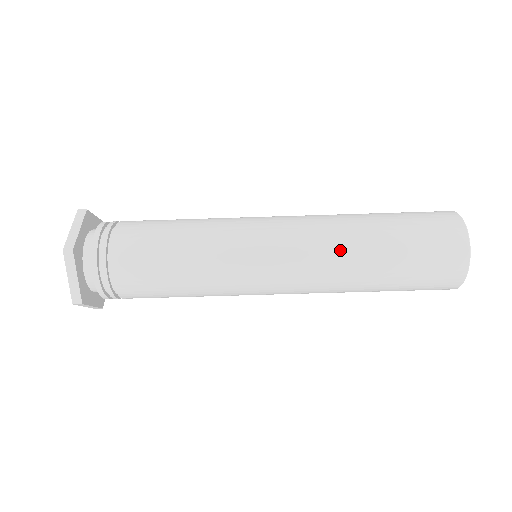
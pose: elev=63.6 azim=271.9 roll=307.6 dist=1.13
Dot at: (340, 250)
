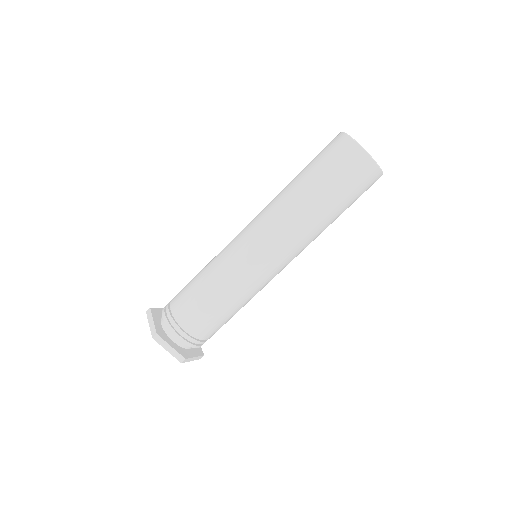
Dot at: (290, 213)
